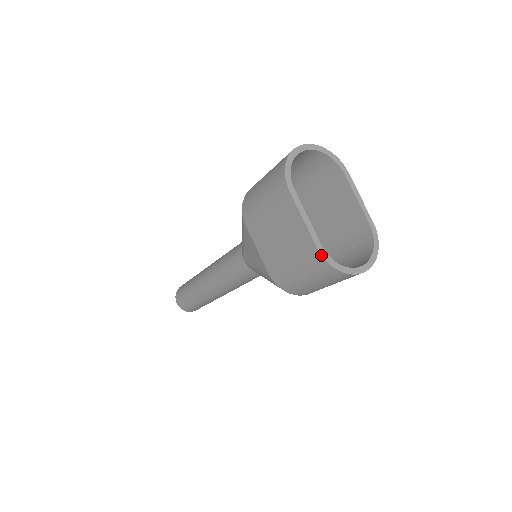
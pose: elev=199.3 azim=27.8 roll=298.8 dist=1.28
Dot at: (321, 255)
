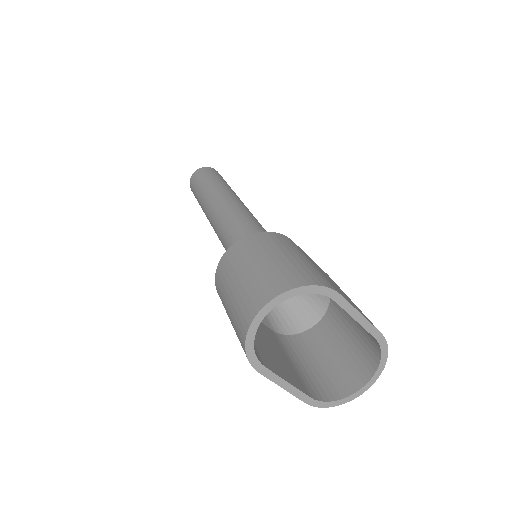
Dot at: occluded
